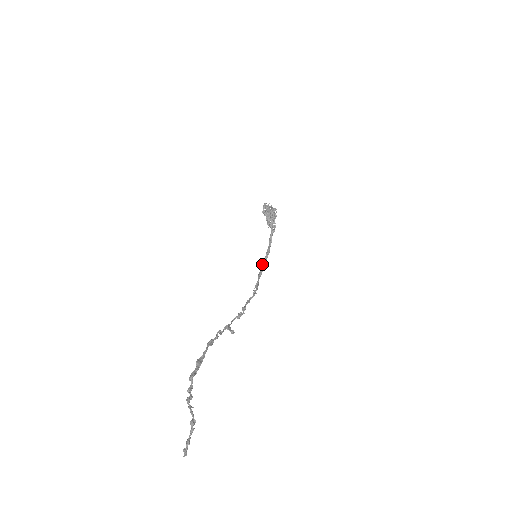
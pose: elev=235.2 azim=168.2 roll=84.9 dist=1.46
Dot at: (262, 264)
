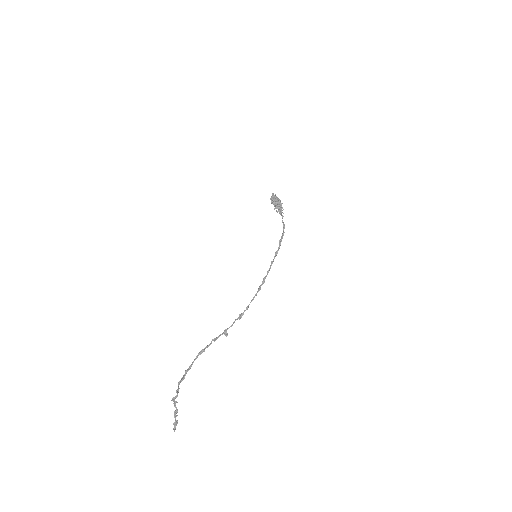
Dot at: (275, 254)
